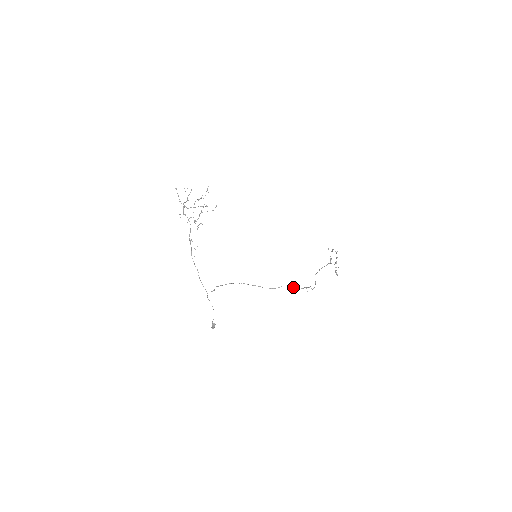
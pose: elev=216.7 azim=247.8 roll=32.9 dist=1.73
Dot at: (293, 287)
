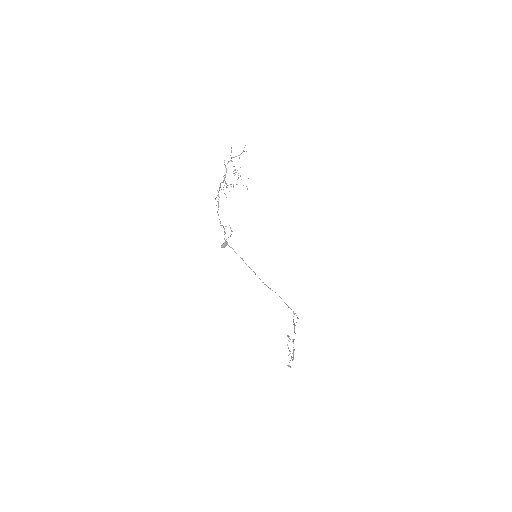
Dot at: occluded
